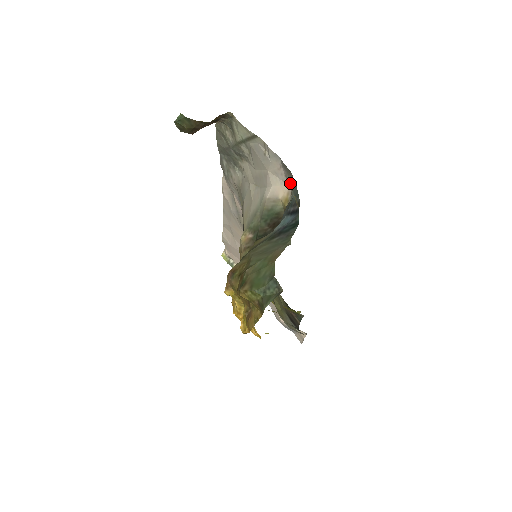
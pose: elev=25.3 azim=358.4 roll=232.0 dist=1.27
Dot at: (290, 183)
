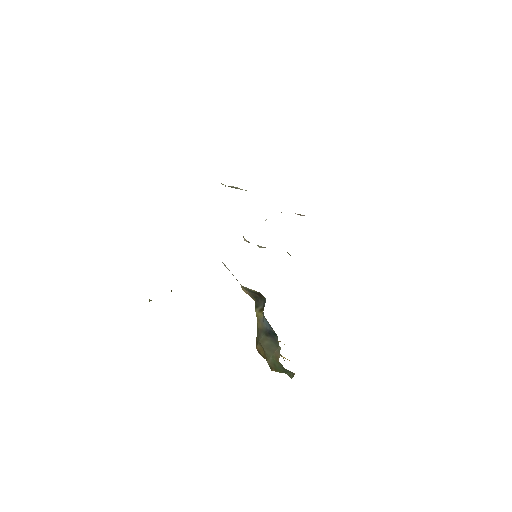
Dot at: occluded
